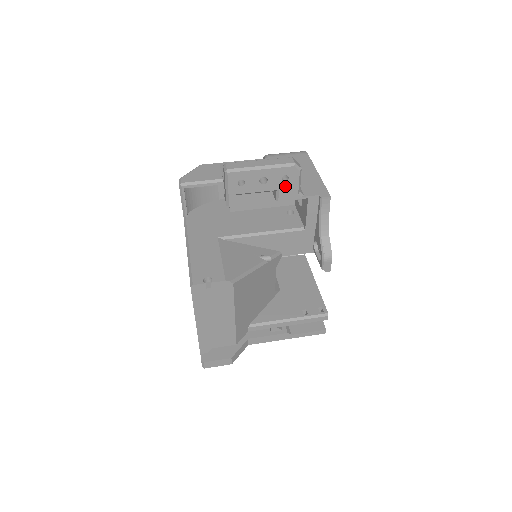
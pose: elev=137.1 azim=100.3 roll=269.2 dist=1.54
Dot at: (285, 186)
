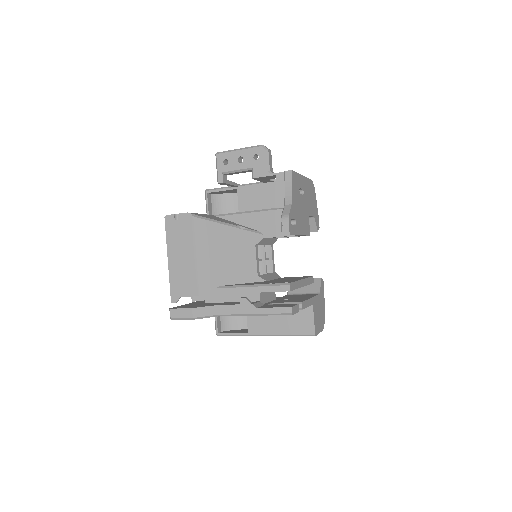
Dot at: (257, 164)
